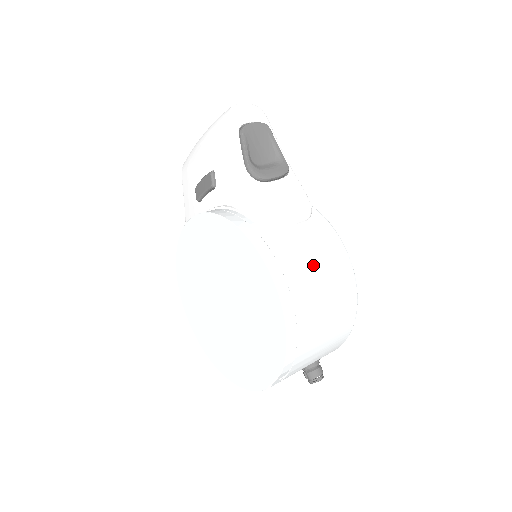
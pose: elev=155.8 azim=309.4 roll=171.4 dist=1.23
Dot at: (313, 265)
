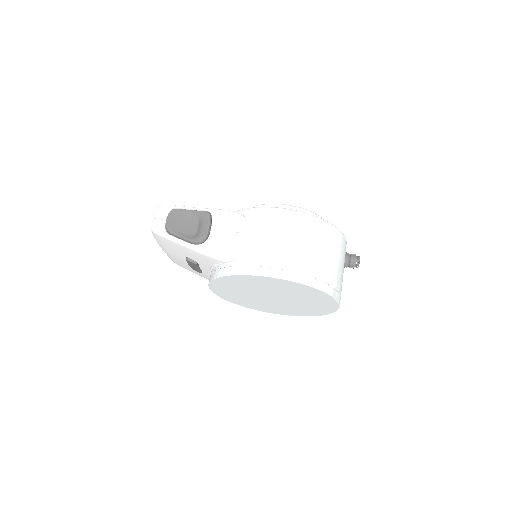
Dot at: (276, 242)
